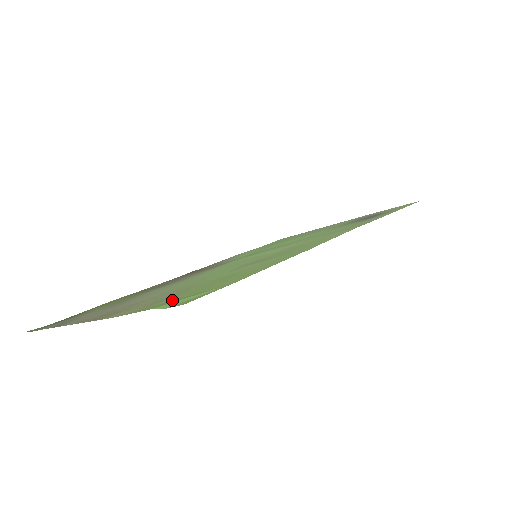
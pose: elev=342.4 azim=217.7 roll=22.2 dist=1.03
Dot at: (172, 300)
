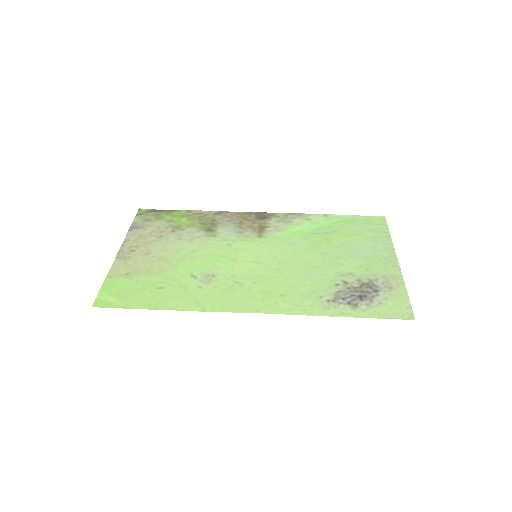
Dot at: (119, 286)
